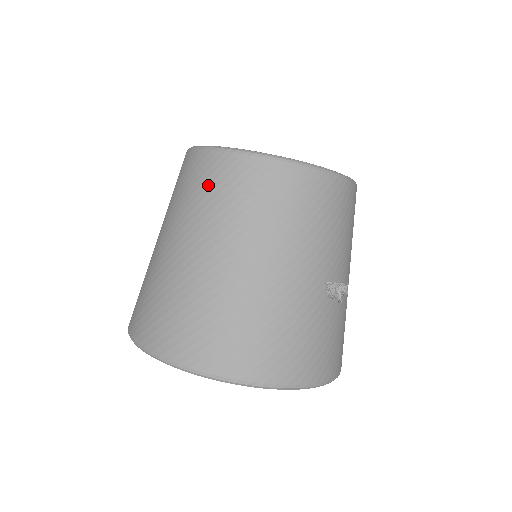
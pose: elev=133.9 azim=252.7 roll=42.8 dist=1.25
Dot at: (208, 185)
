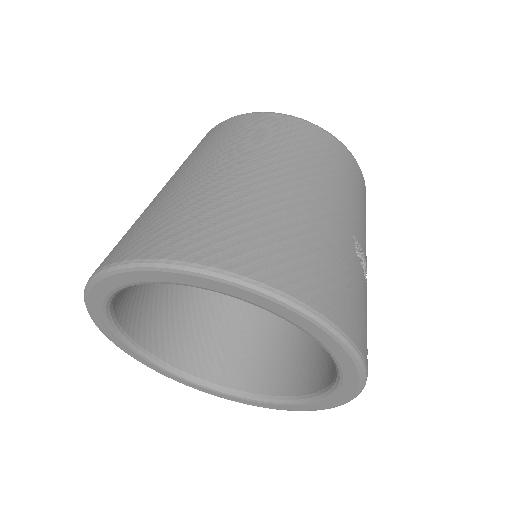
Dot at: (233, 132)
